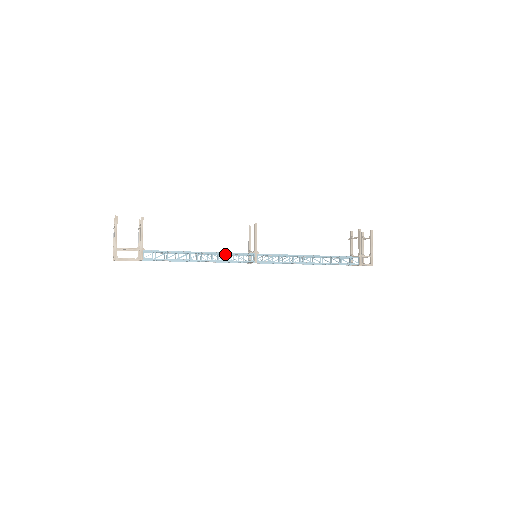
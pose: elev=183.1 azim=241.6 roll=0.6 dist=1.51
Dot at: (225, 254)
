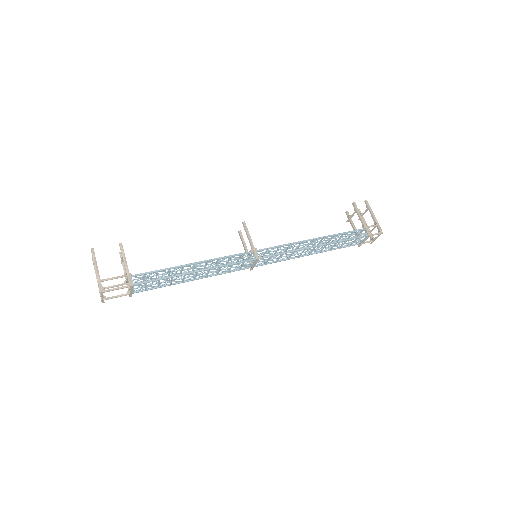
Dot at: (222, 264)
